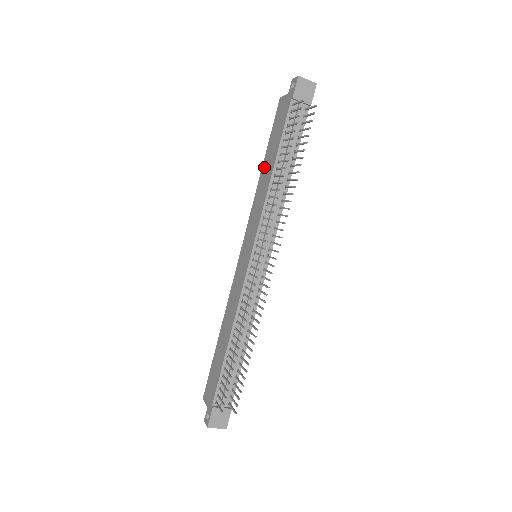
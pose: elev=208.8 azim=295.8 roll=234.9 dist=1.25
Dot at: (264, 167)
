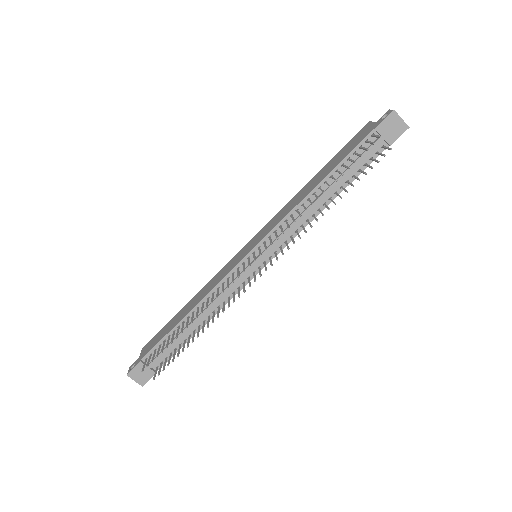
Dot at: (313, 179)
